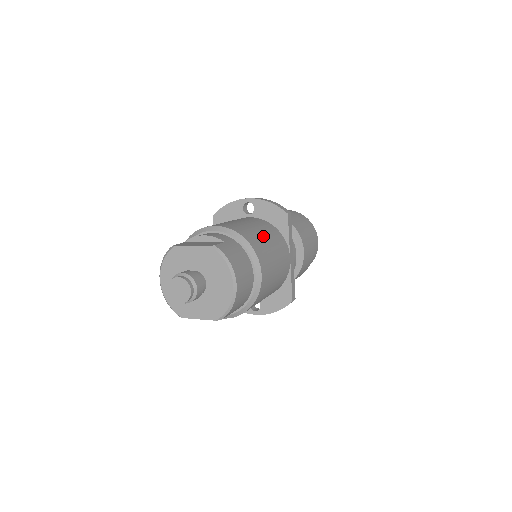
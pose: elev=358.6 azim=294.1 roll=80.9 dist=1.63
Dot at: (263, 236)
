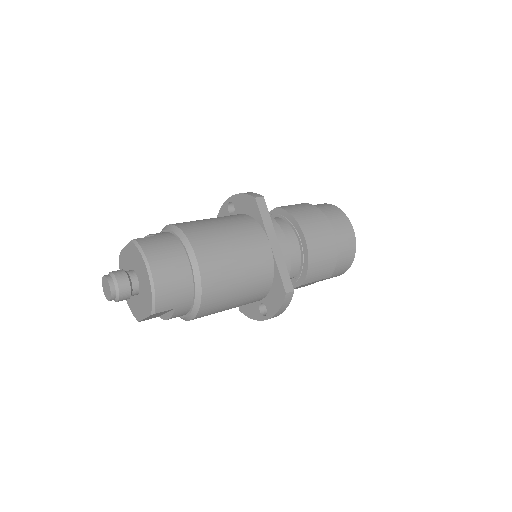
Dot at: (217, 225)
